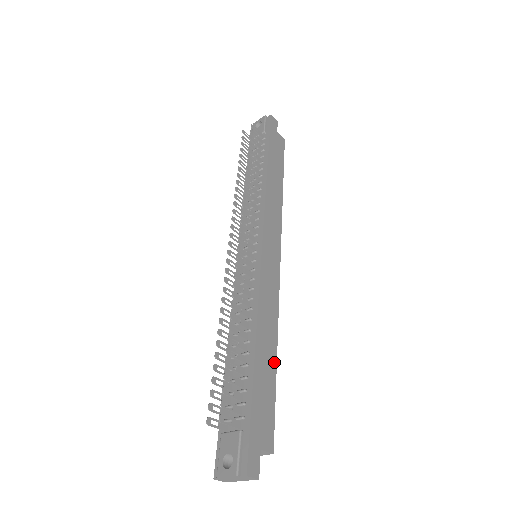
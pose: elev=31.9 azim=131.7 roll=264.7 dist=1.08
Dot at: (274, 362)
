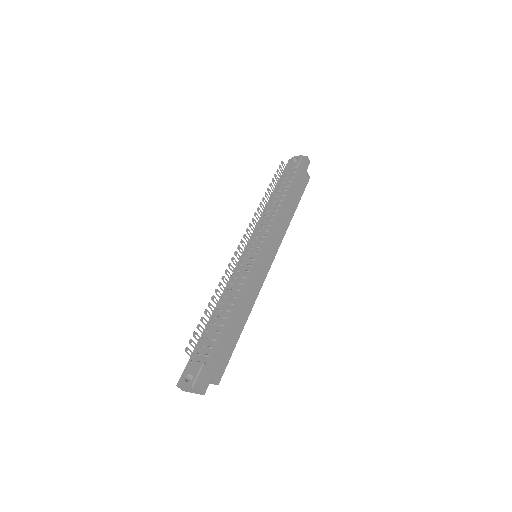
Dot at: (241, 330)
